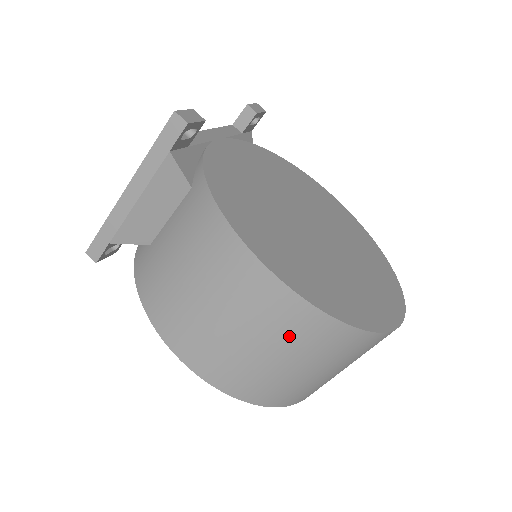
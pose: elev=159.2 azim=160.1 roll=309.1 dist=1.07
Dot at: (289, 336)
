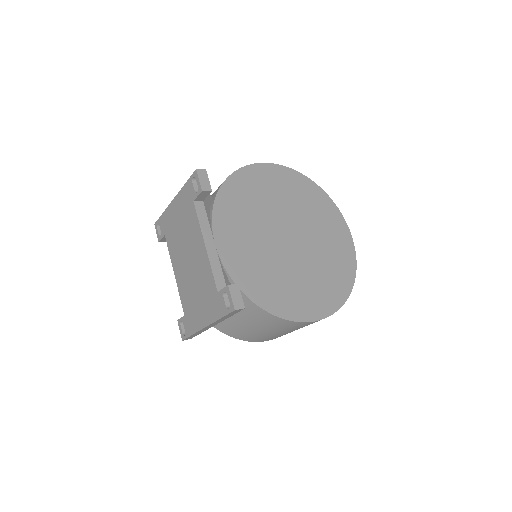
Dot at: occluded
